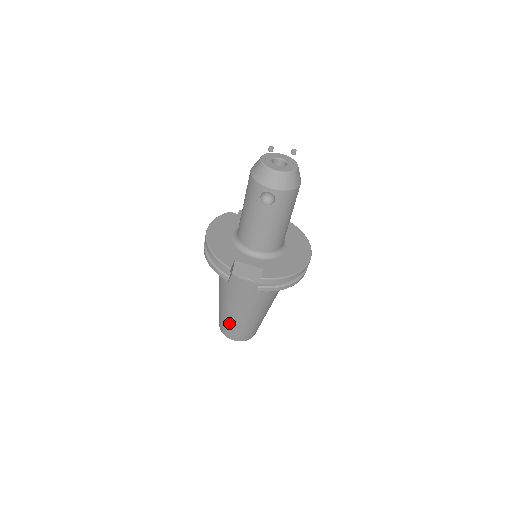
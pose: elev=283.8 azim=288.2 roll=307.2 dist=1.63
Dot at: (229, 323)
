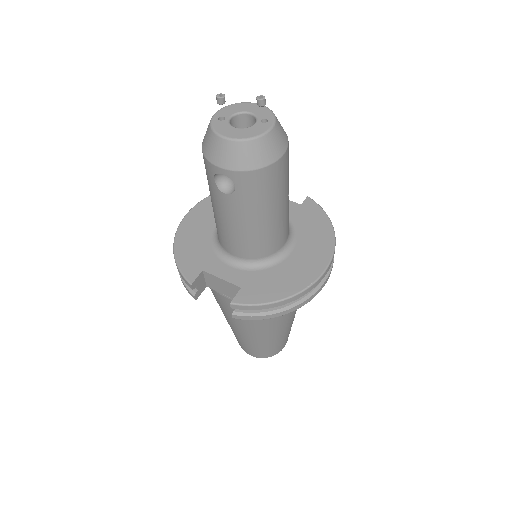
Dot at: (237, 337)
